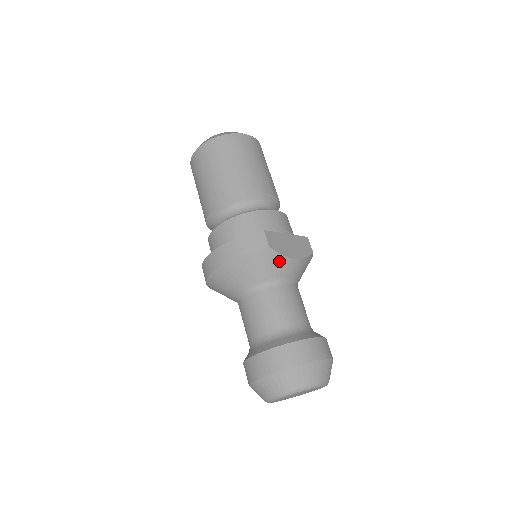
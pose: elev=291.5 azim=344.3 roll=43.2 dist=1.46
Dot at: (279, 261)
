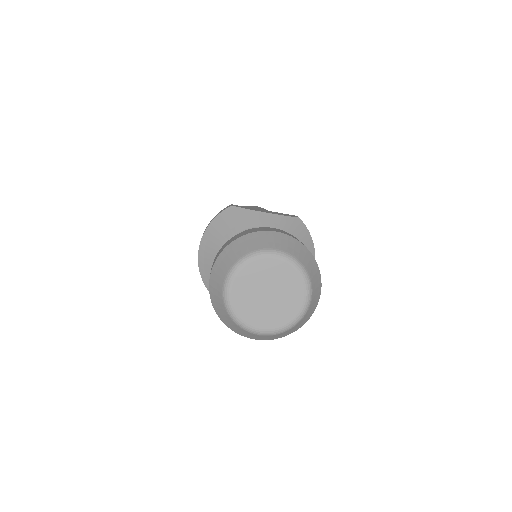
Dot at: (246, 215)
